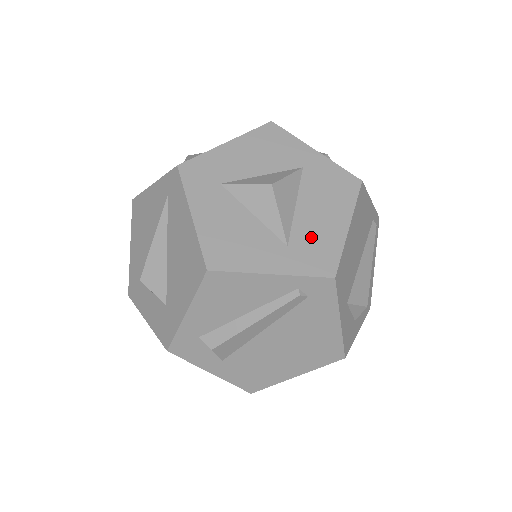
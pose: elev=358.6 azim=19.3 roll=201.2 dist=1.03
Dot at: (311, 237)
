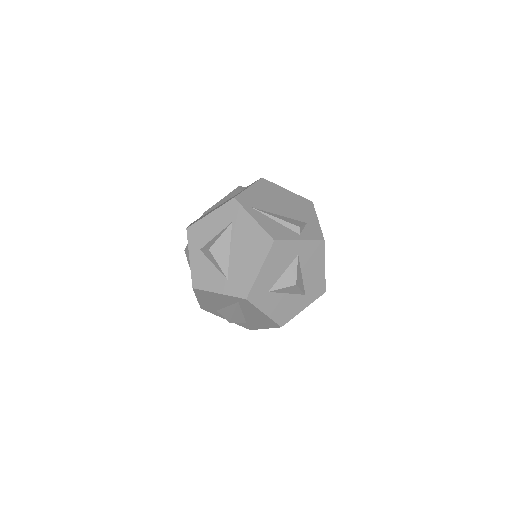
Dot at: (312, 284)
